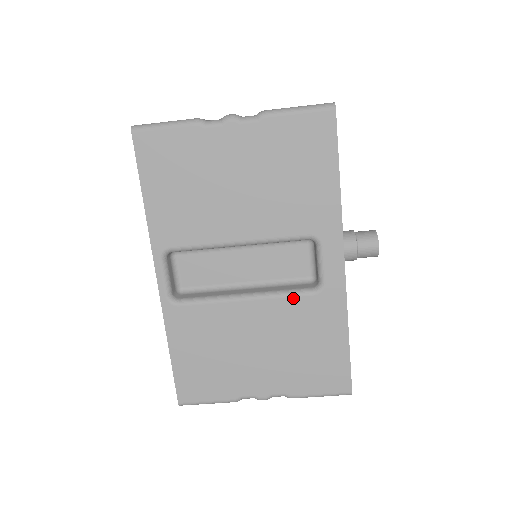
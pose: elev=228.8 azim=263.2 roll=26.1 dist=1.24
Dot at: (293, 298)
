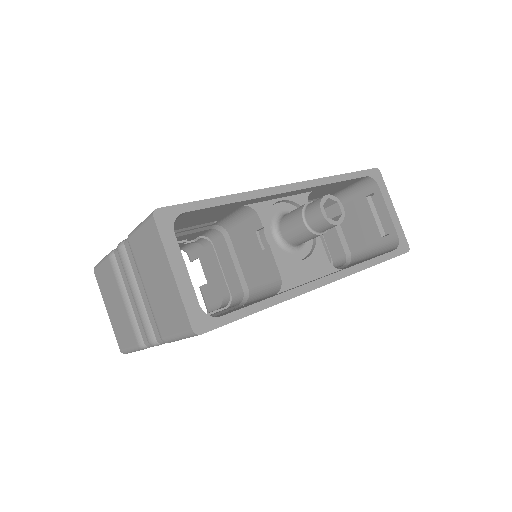
Dot at: occluded
